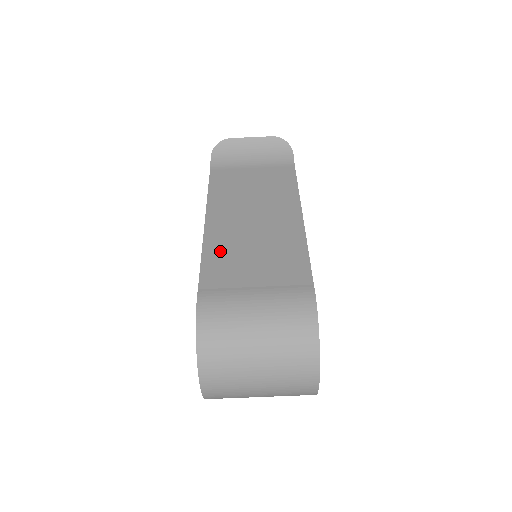
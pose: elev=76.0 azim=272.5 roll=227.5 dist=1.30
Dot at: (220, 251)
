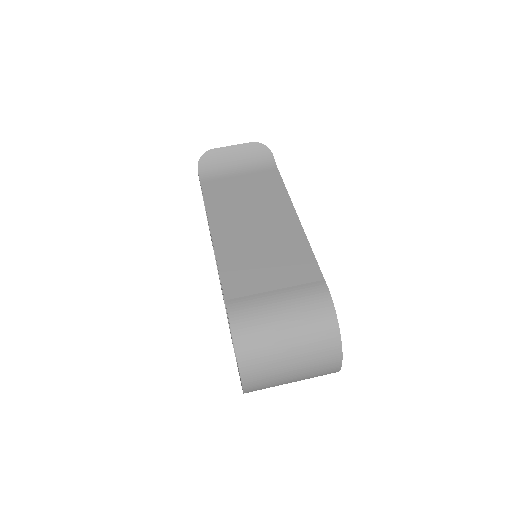
Dot at: (234, 261)
